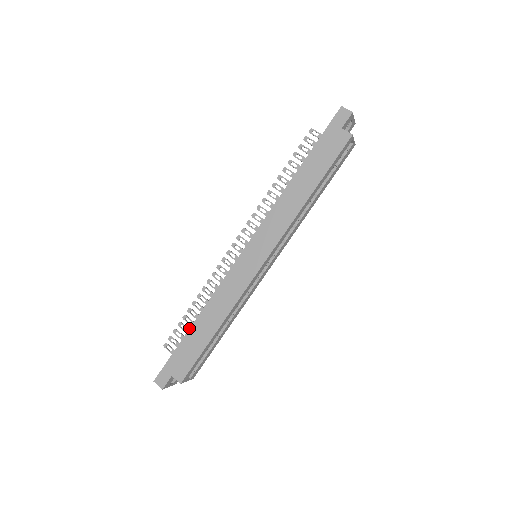
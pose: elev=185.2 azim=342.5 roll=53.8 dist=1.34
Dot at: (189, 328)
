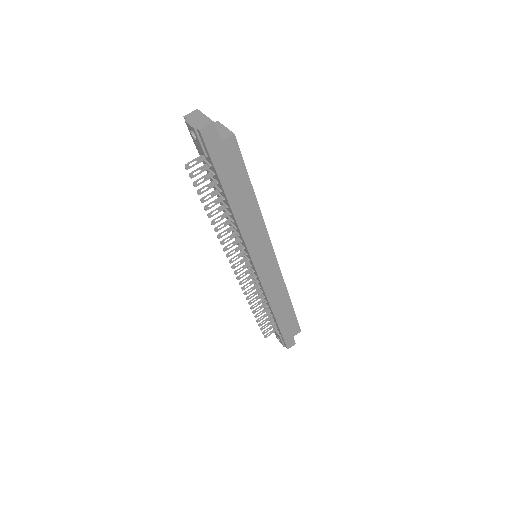
Dot at: (276, 322)
